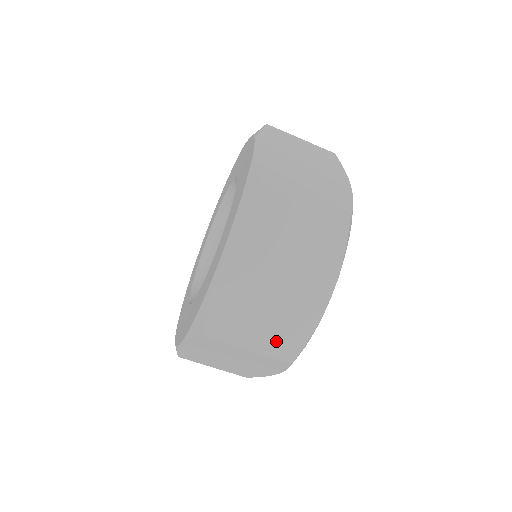
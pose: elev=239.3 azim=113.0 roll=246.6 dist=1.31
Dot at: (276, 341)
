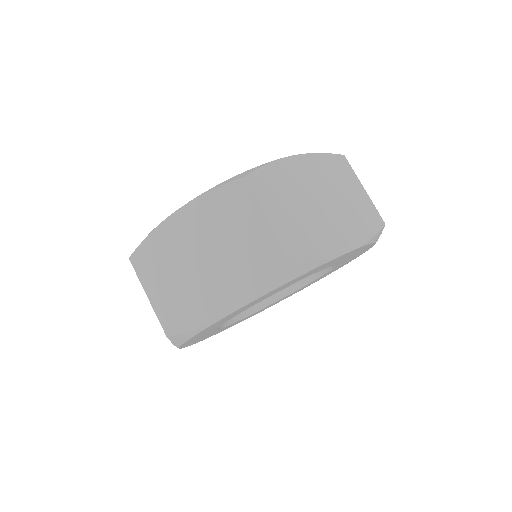
Dot at: (292, 236)
